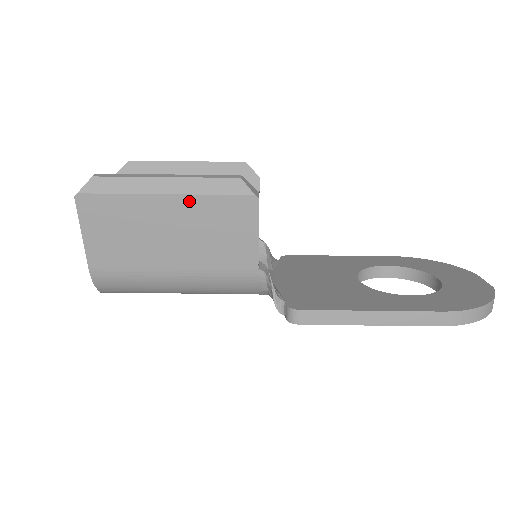
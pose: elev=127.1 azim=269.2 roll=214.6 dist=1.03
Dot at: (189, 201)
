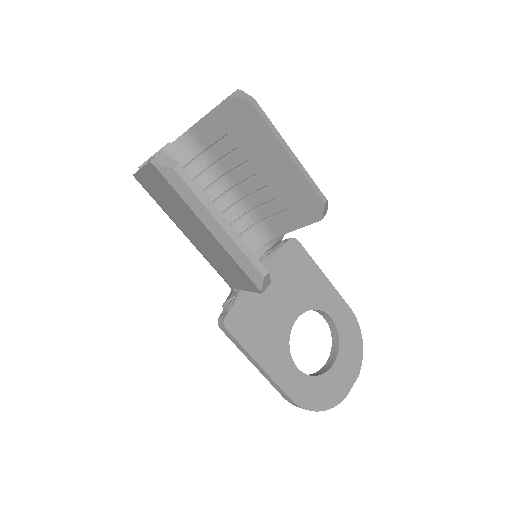
Dot at: (221, 247)
